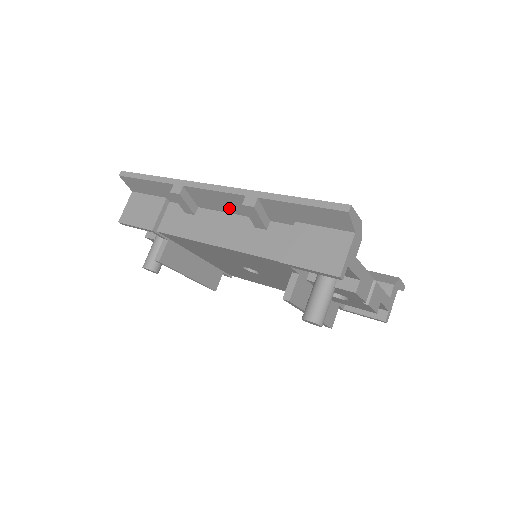
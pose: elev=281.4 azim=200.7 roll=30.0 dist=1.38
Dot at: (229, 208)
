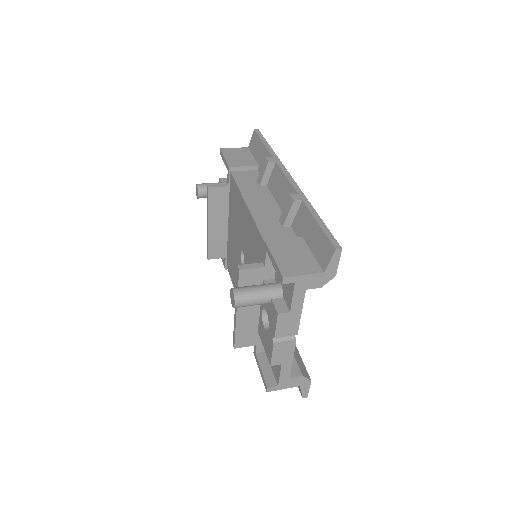
Dot at: (281, 198)
